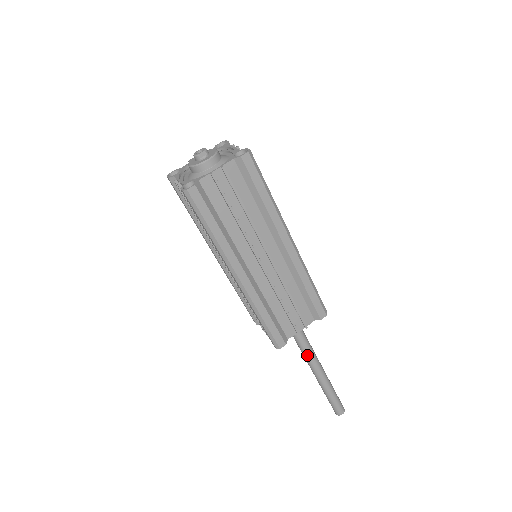
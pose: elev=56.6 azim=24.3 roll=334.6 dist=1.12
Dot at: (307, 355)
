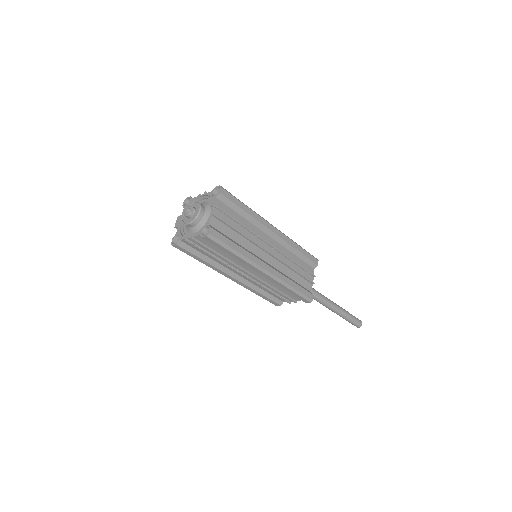
Dot at: (321, 299)
